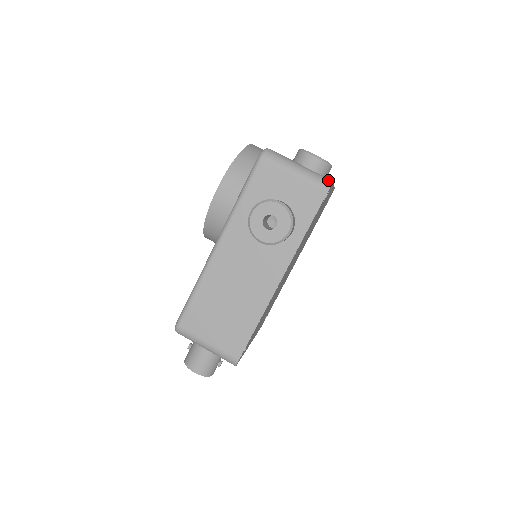
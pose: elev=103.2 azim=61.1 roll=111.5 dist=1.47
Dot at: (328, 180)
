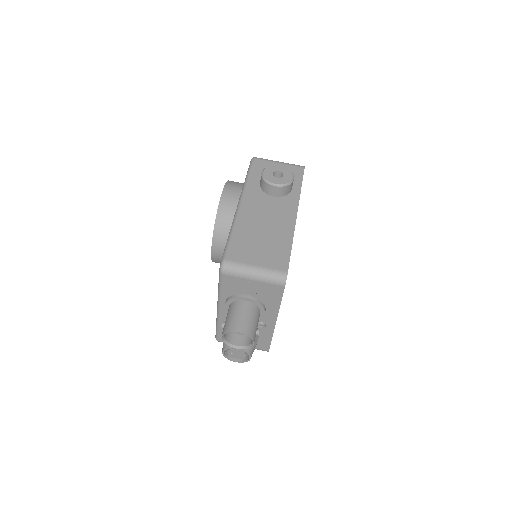
Dot at: occluded
